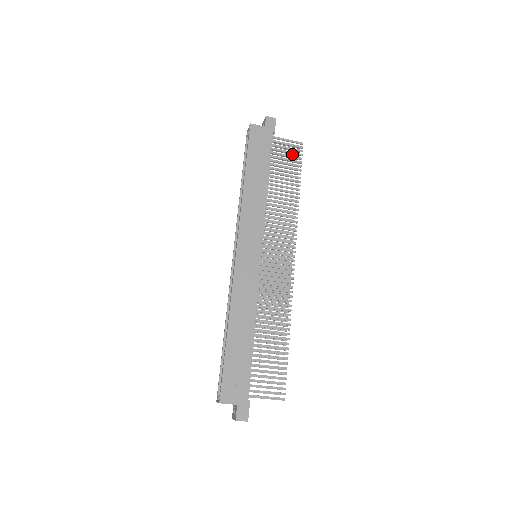
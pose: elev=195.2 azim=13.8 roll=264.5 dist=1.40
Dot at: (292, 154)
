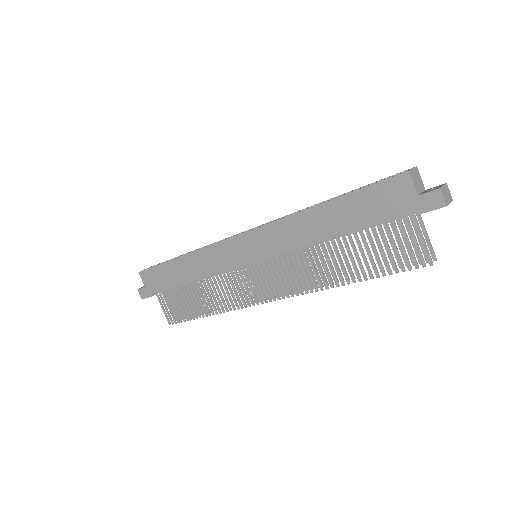
Dot at: (415, 251)
